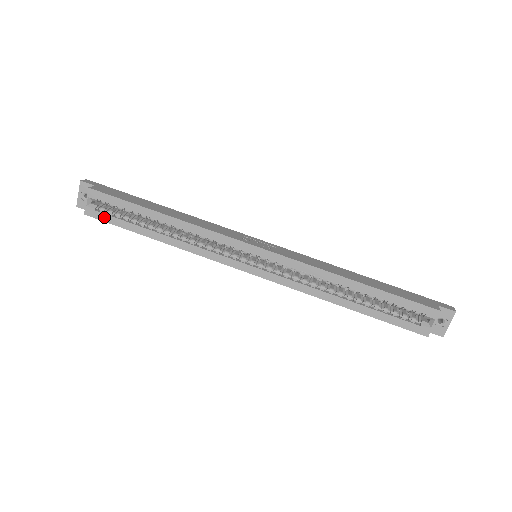
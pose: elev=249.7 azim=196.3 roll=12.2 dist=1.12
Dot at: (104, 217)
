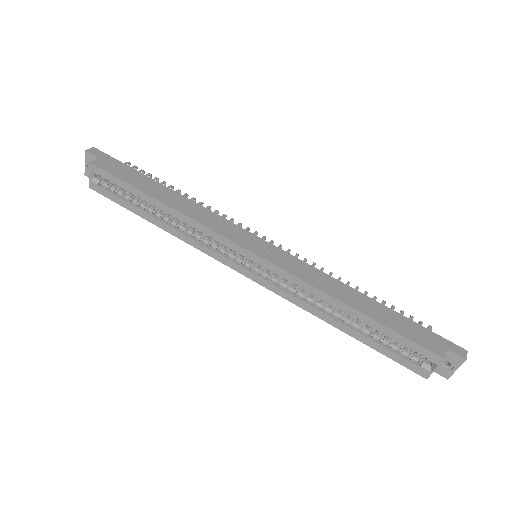
Dot at: (107, 194)
